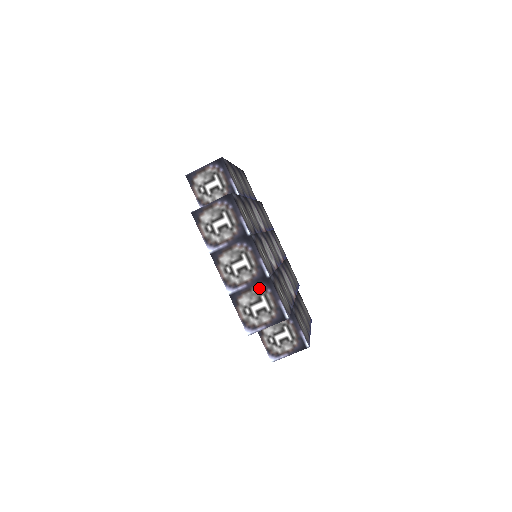
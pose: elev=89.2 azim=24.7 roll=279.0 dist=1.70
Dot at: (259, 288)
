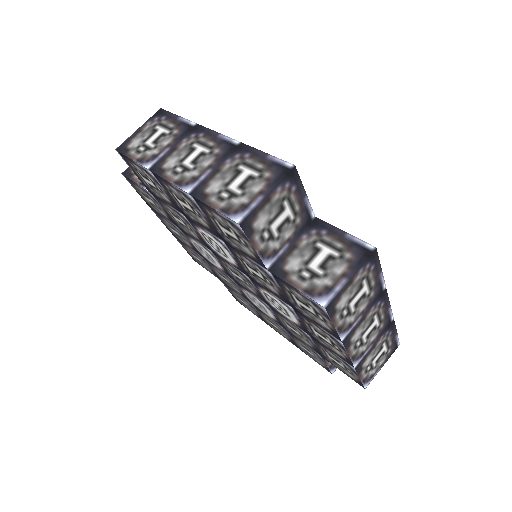
Dot at: (231, 161)
